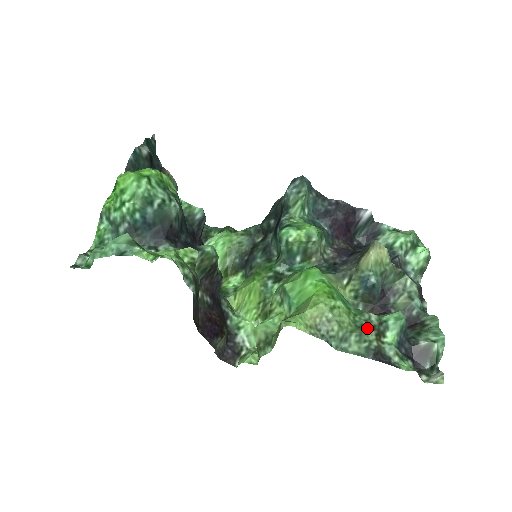
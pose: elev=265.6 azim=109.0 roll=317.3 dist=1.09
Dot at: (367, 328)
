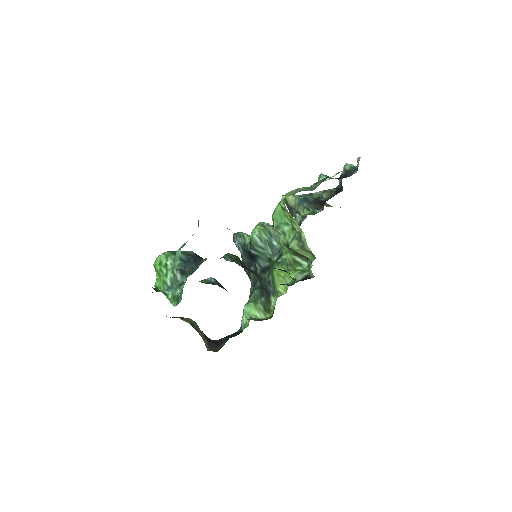
Dot at: occluded
